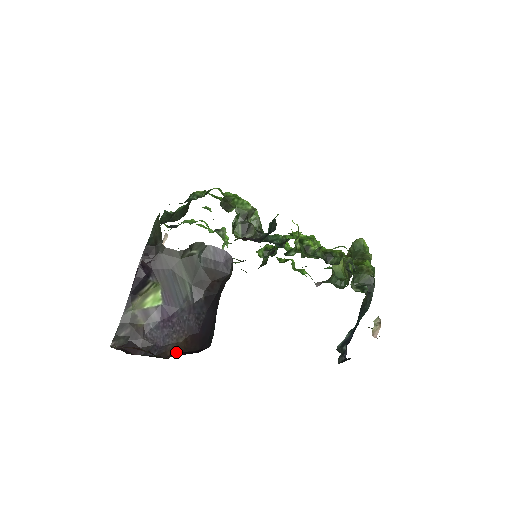
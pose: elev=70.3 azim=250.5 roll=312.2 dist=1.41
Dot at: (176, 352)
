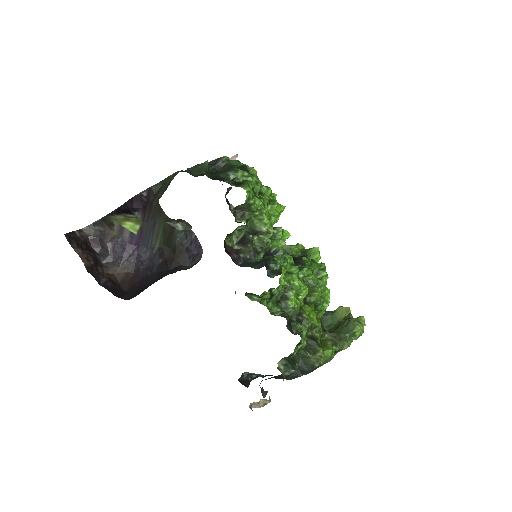
Dot at: (113, 276)
